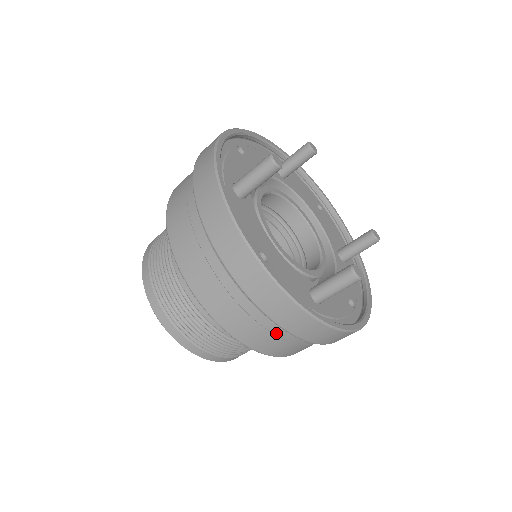
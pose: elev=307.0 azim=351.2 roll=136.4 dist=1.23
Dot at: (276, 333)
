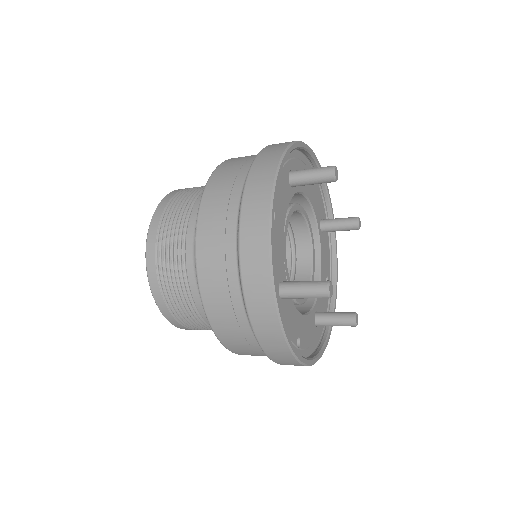
Dot at: (230, 285)
